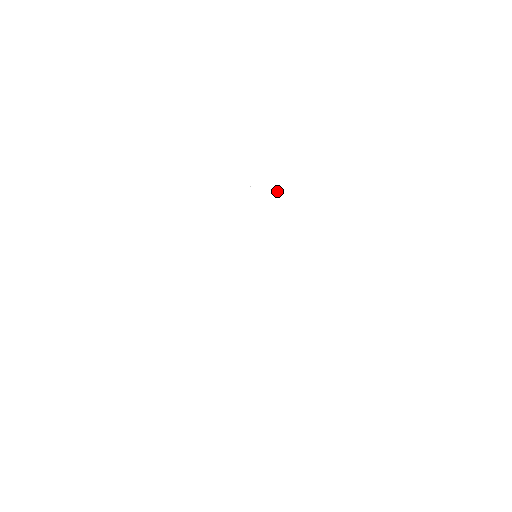
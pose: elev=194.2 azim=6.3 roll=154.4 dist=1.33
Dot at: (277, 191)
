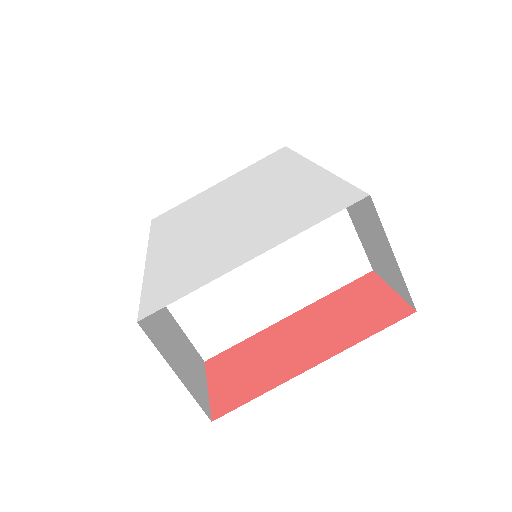
Dot at: (215, 203)
